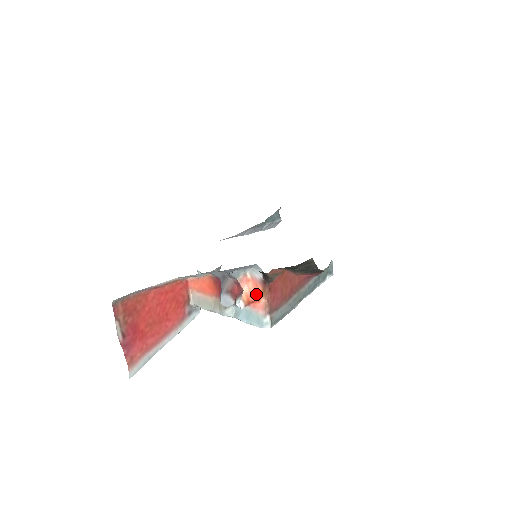
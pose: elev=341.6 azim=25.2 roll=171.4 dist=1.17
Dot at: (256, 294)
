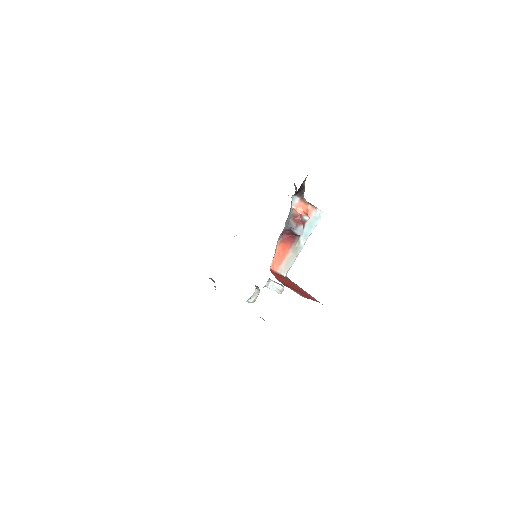
Dot at: (304, 209)
